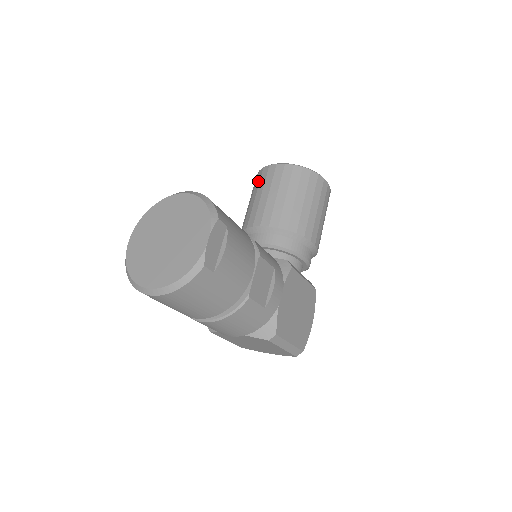
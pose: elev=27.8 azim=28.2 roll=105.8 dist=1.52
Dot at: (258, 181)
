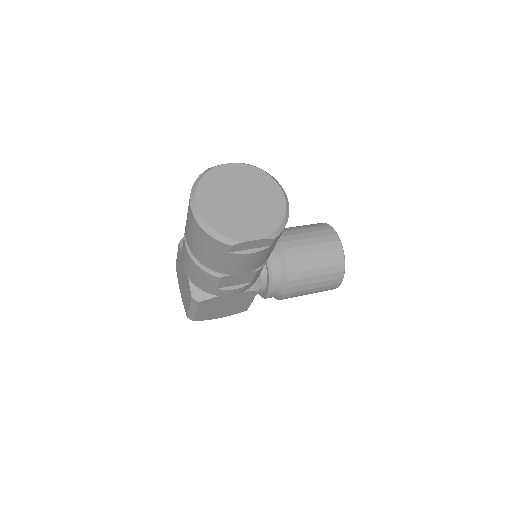
Dot at: (320, 228)
